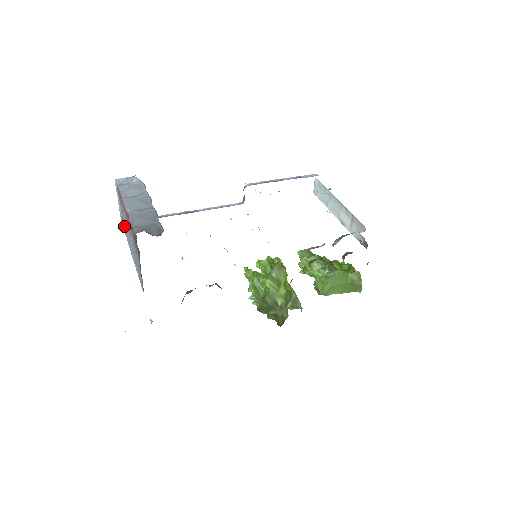
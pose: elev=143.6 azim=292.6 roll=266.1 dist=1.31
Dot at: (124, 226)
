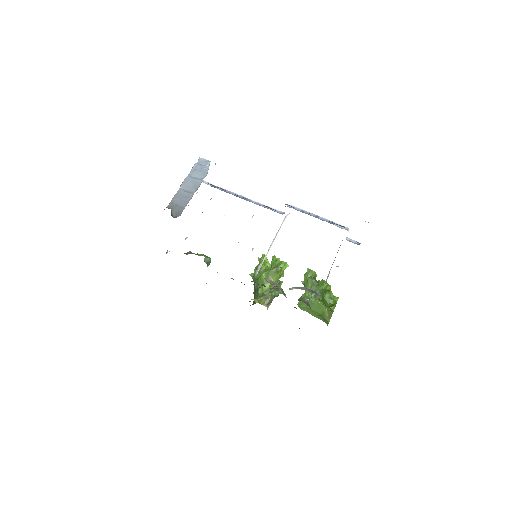
Dot at: occluded
